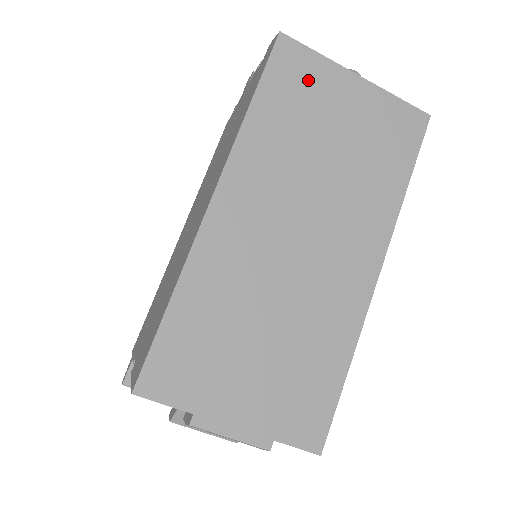
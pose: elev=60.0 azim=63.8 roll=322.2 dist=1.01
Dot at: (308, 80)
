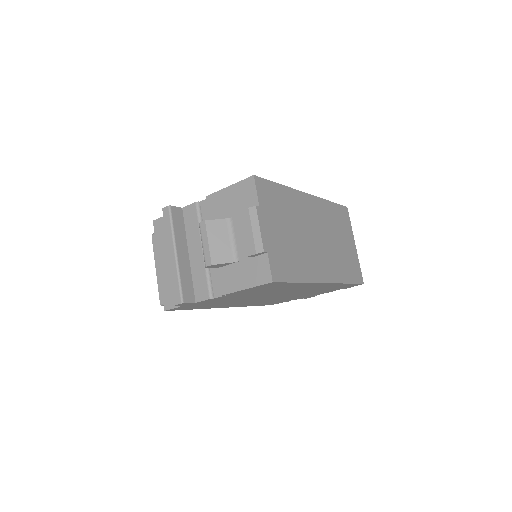
Dot at: (345, 223)
